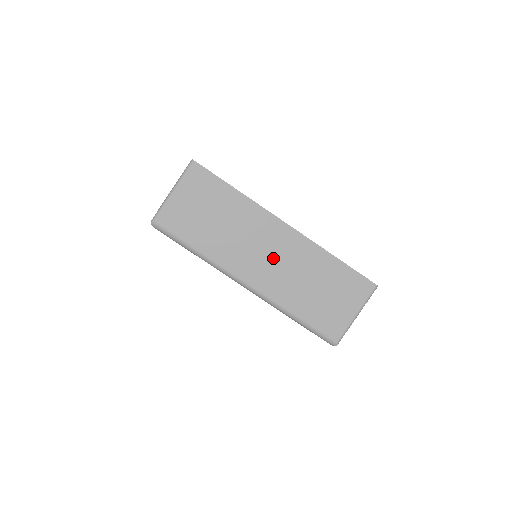
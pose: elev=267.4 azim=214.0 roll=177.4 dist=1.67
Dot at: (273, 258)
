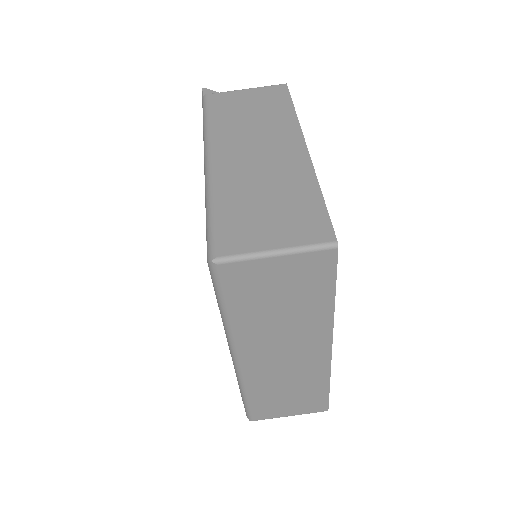
Dot at: (286, 360)
